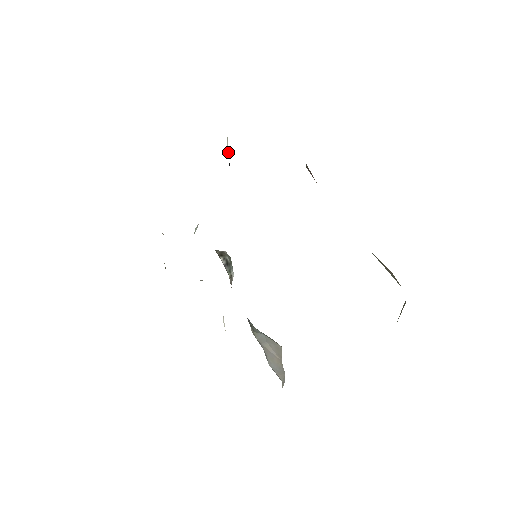
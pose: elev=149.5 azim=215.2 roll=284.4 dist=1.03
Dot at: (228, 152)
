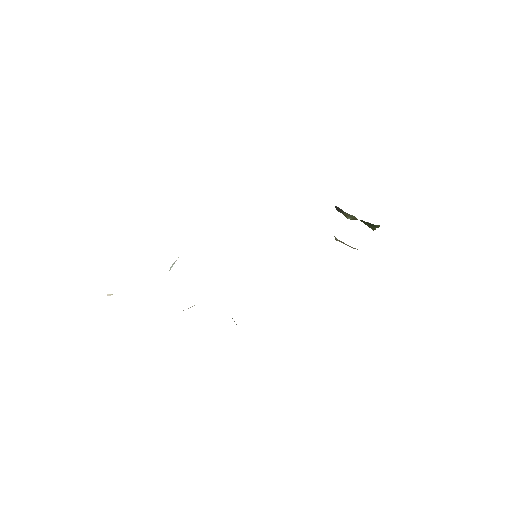
Dot at: occluded
